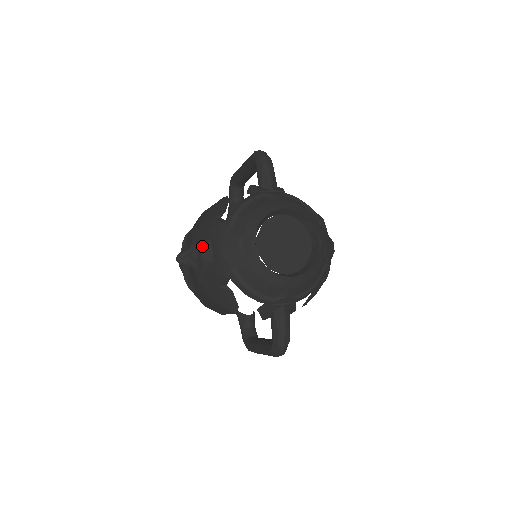
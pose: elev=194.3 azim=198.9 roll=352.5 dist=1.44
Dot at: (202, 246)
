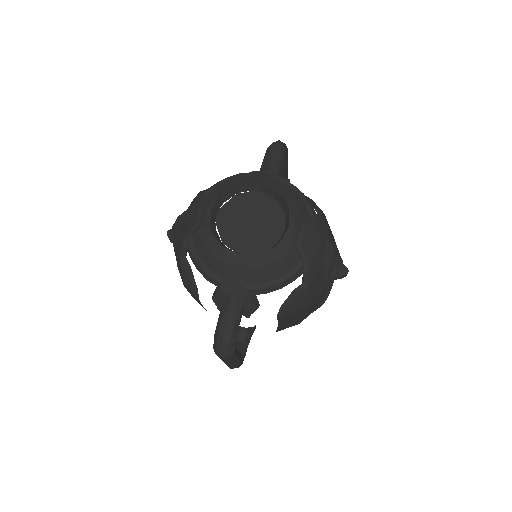
Dot at: (179, 215)
